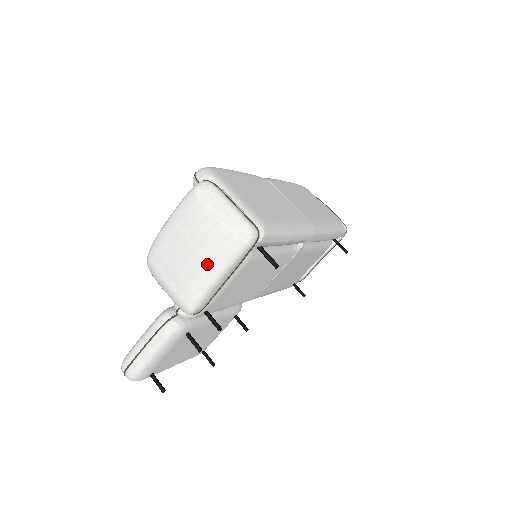
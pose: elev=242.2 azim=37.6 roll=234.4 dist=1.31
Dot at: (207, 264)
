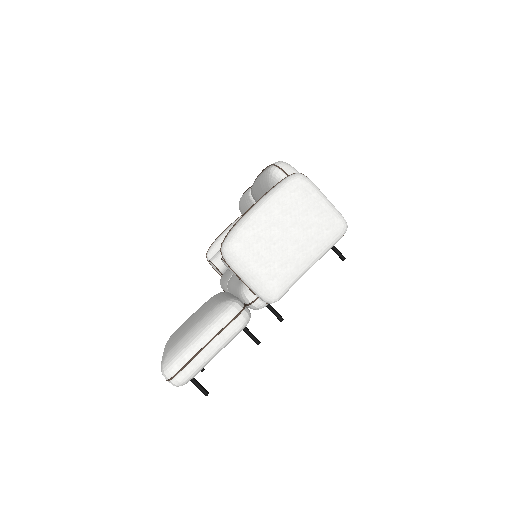
Dot at: (306, 252)
